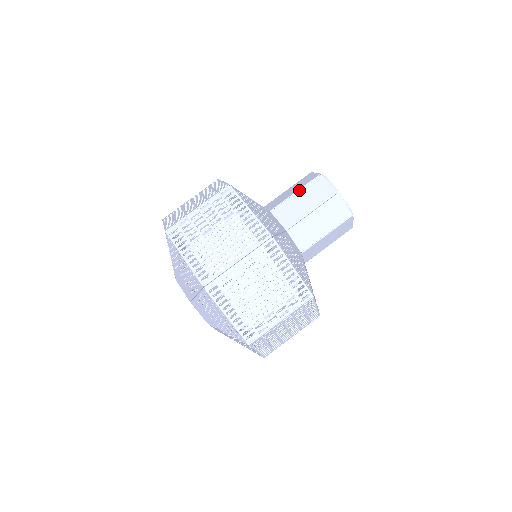
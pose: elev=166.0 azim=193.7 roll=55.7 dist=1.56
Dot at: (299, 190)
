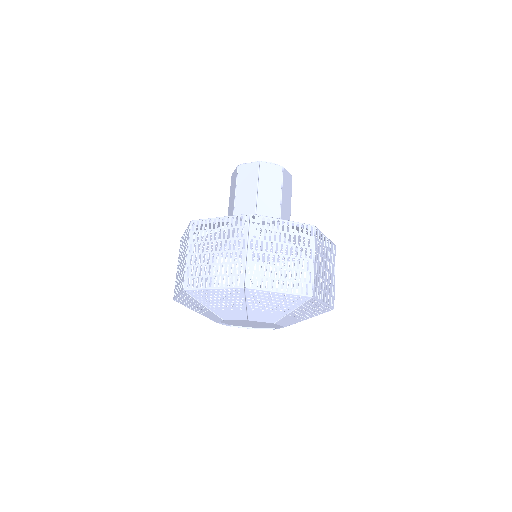
Dot at: (258, 184)
